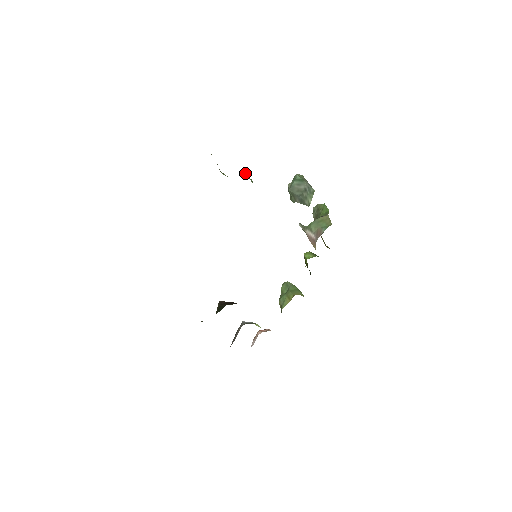
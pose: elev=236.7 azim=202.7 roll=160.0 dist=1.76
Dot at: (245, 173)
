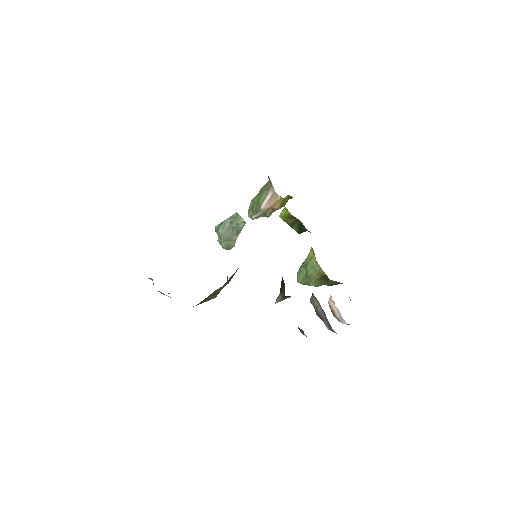
Dot at: occluded
